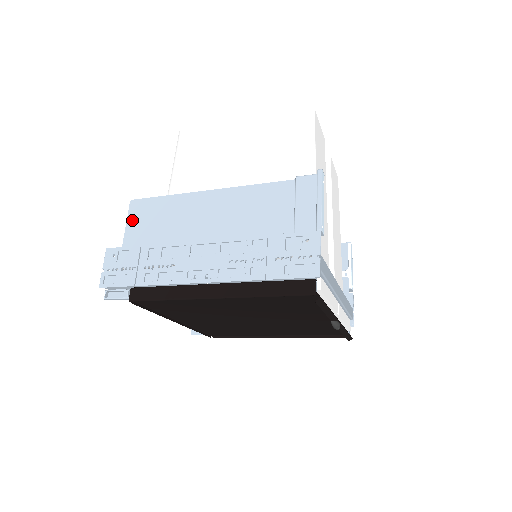
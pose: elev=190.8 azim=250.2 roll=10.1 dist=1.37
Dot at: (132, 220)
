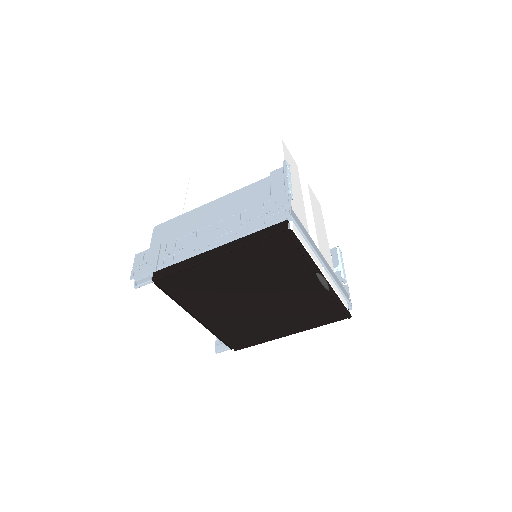
Dot at: (155, 238)
